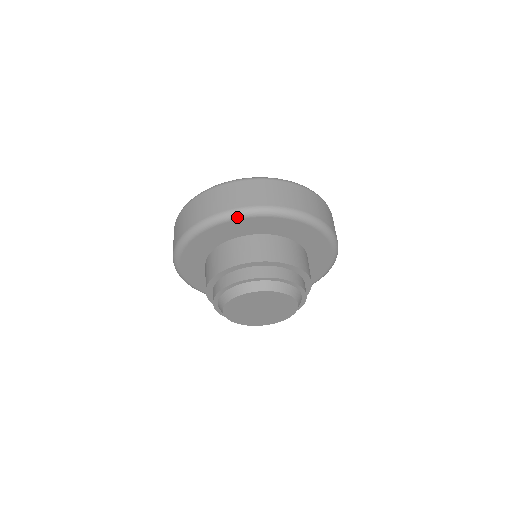
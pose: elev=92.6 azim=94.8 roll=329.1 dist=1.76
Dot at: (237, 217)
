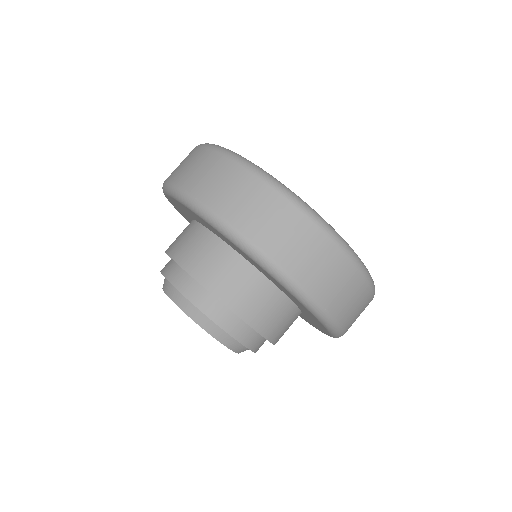
Dot at: (257, 261)
